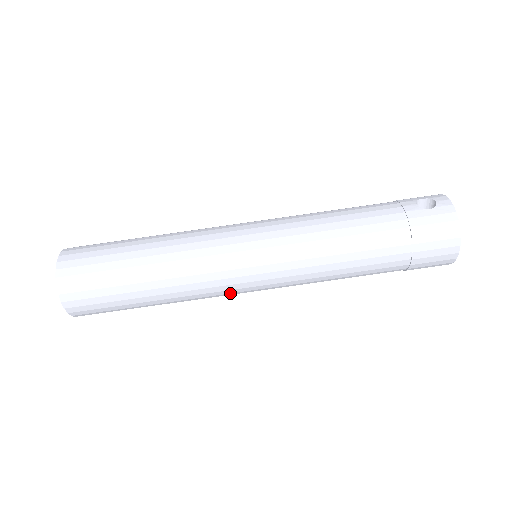
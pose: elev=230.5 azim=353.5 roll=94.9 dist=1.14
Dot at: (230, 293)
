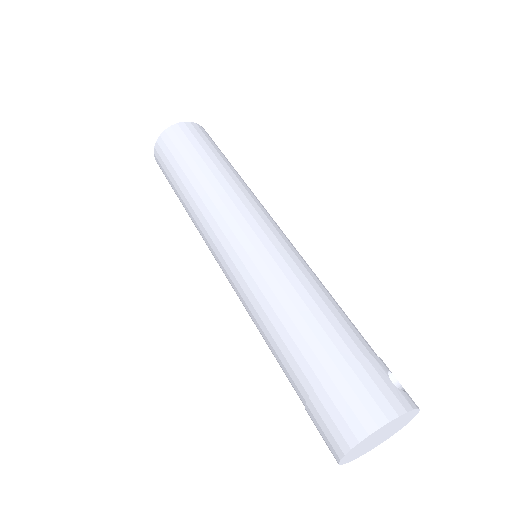
Dot at: (211, 239)
